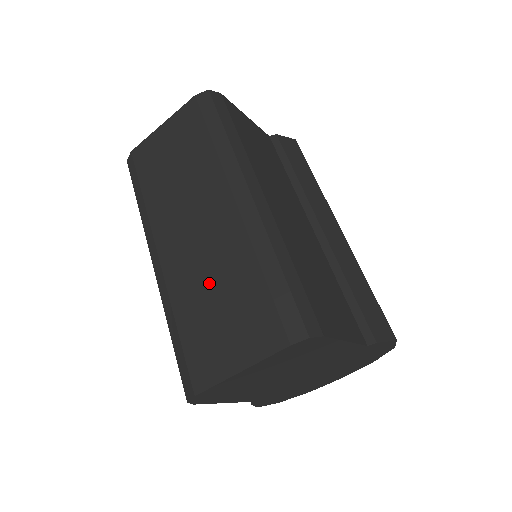
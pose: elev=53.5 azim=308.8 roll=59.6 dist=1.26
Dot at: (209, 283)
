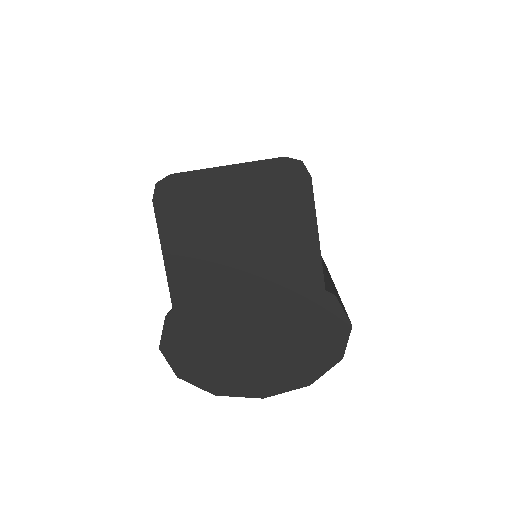
Dot at: occluded
